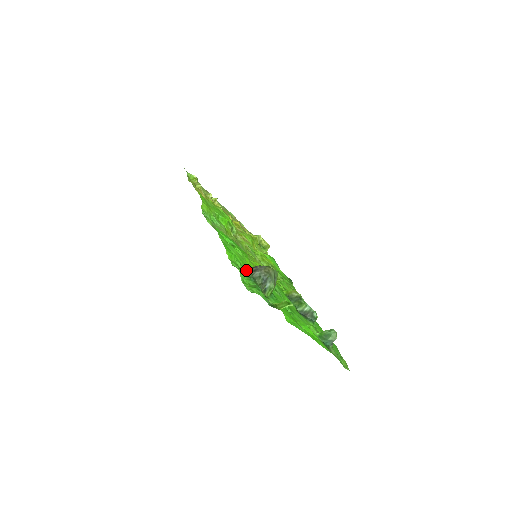
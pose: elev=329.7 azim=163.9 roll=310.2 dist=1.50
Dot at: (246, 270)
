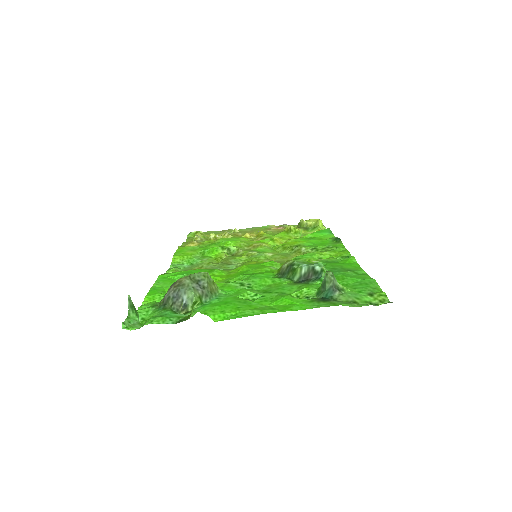
Dot at: occluded
